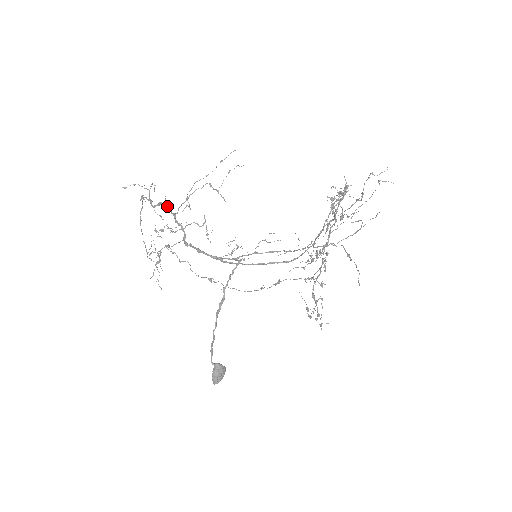
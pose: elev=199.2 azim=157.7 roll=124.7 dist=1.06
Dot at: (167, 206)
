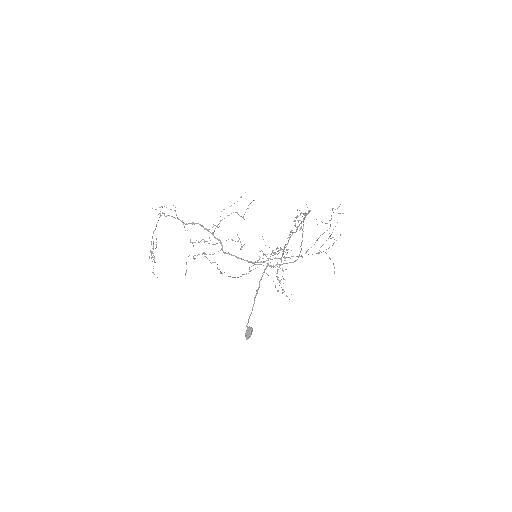
Dot at: (203, 226)
